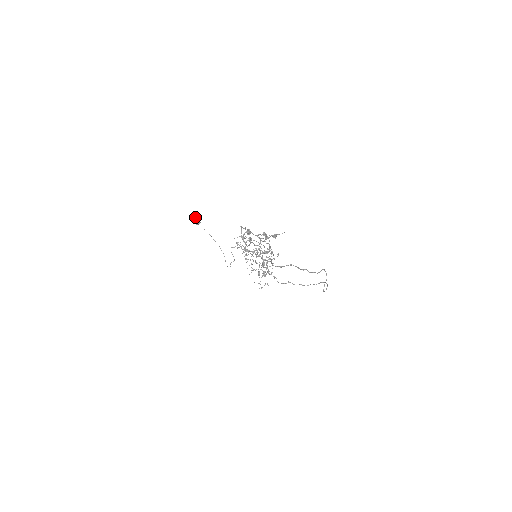
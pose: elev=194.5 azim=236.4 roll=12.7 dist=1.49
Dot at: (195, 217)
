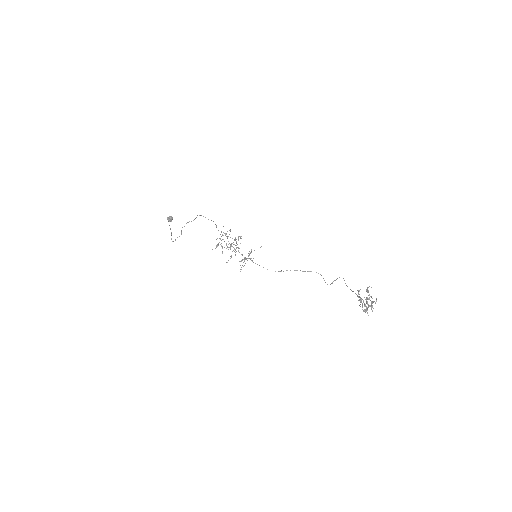
Dot at: (171, 217)
